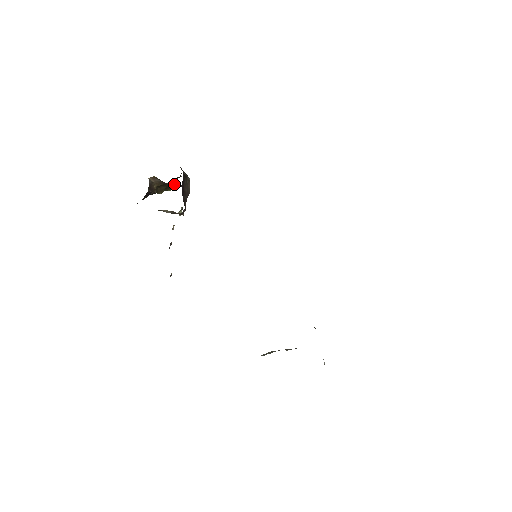
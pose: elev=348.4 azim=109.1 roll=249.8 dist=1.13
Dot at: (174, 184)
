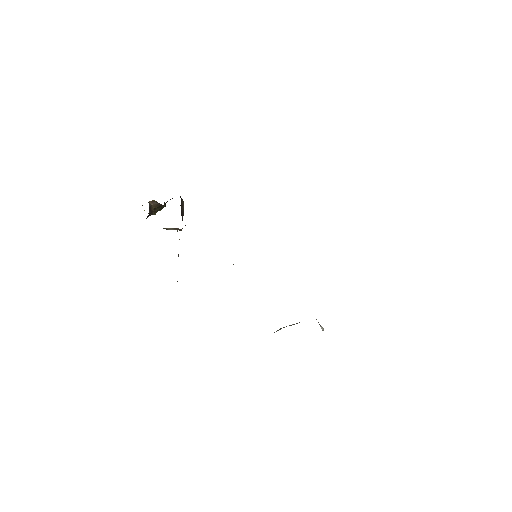
Dot at: (165, 205)
